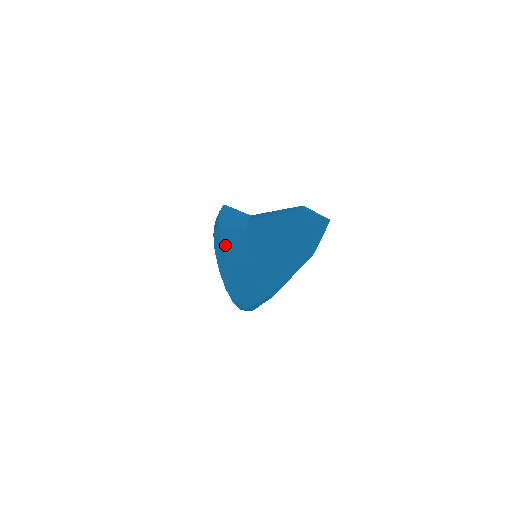
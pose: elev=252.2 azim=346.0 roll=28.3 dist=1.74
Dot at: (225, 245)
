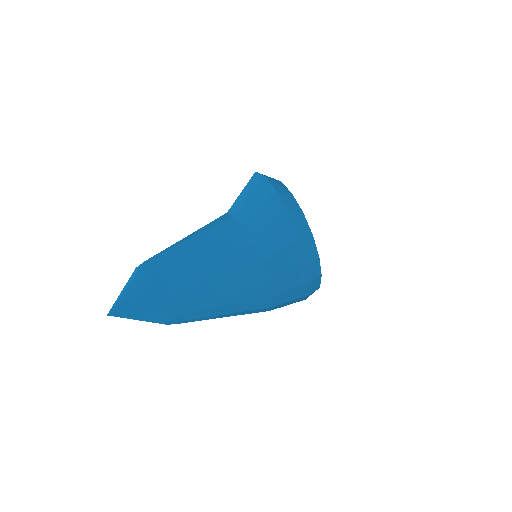
Dot at: occluded
